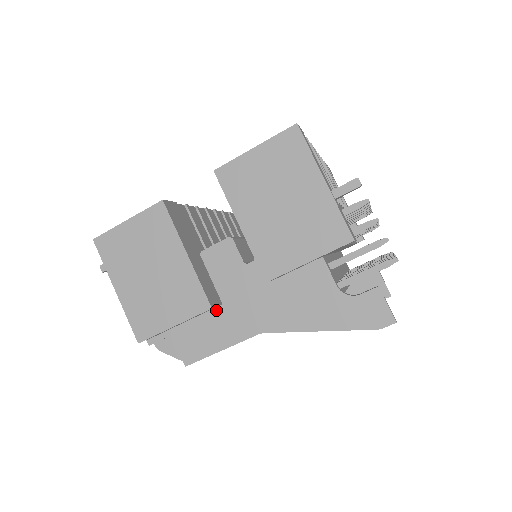
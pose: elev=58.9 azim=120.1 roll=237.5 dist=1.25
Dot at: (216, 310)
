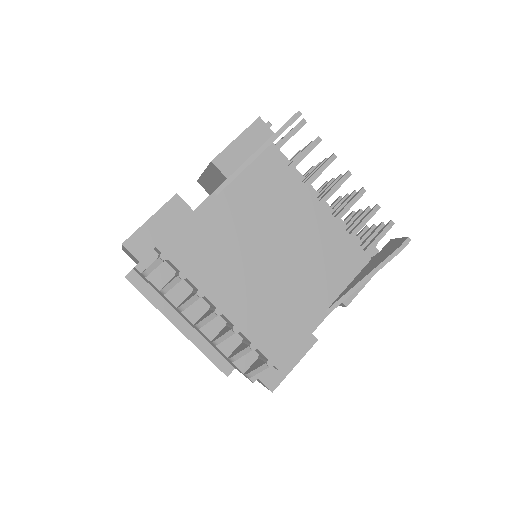
Dot at: occluded
